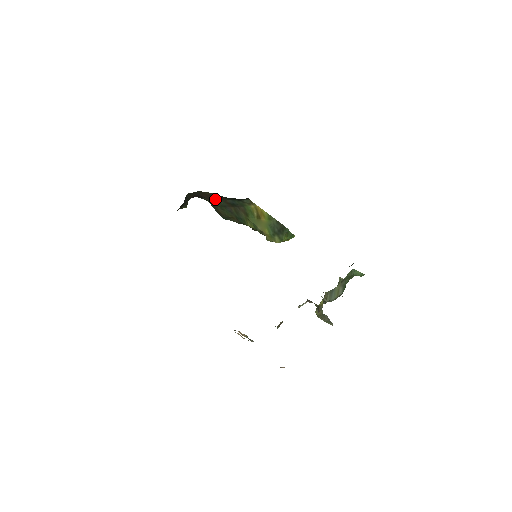
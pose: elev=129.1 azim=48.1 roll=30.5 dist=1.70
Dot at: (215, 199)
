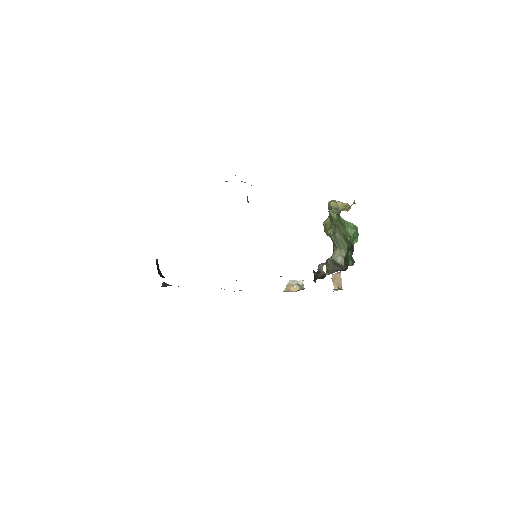
Dot at: occluded
